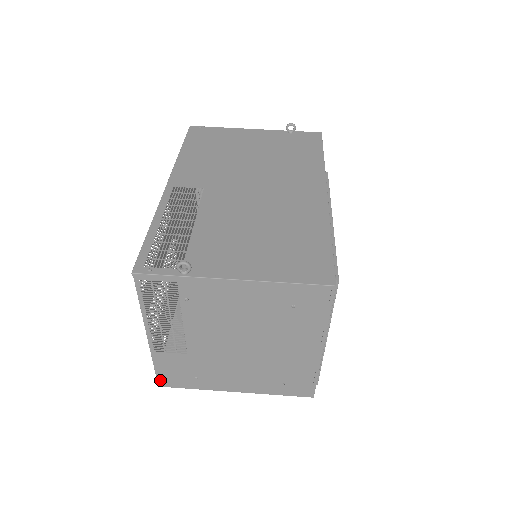
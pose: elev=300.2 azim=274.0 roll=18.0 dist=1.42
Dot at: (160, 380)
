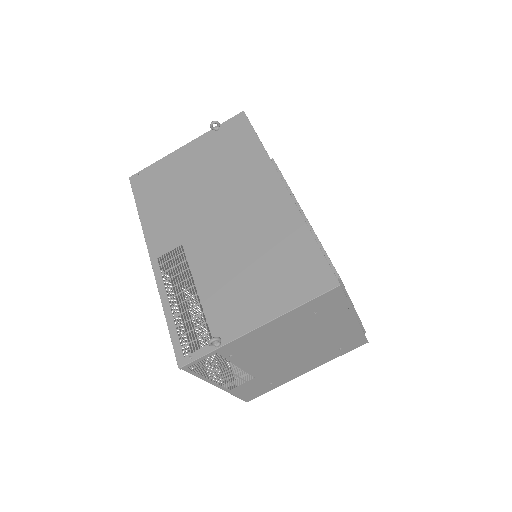
Dot at: (245, 399)
